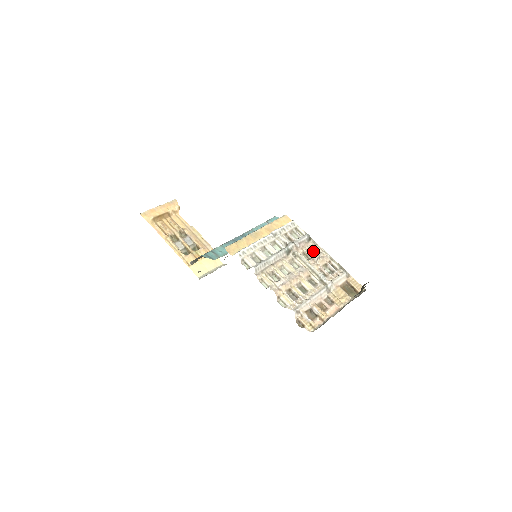
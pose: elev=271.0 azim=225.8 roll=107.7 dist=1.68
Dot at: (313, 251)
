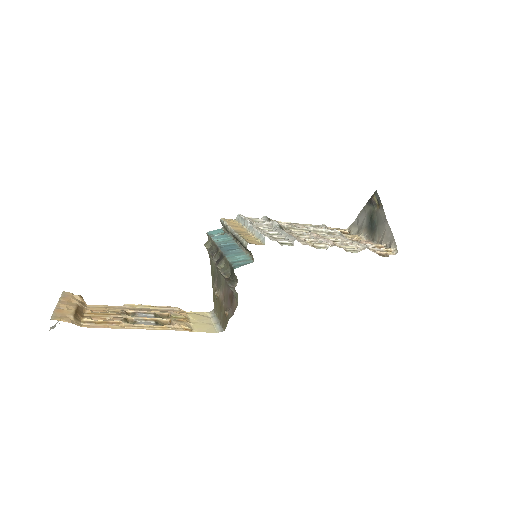
Dot at: occluded
